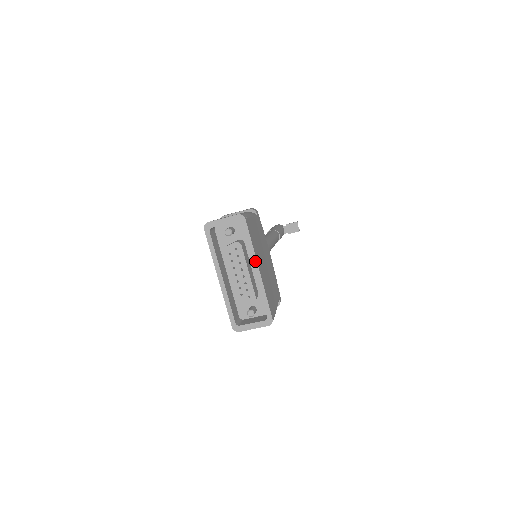
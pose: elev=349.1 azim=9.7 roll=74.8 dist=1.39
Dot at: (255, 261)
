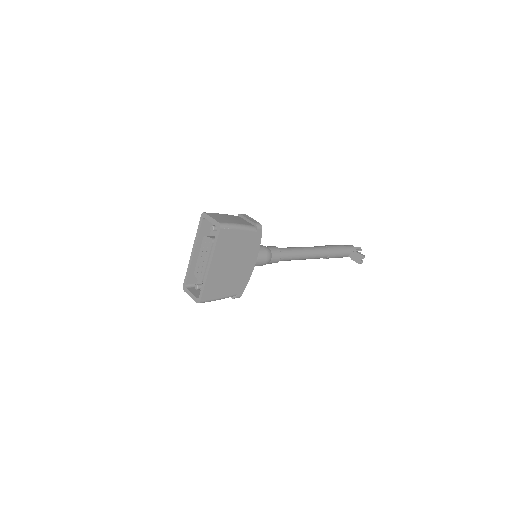
Dot at: (211, 259)
